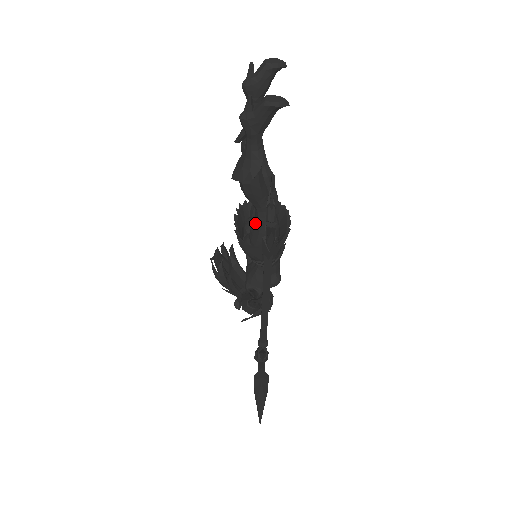
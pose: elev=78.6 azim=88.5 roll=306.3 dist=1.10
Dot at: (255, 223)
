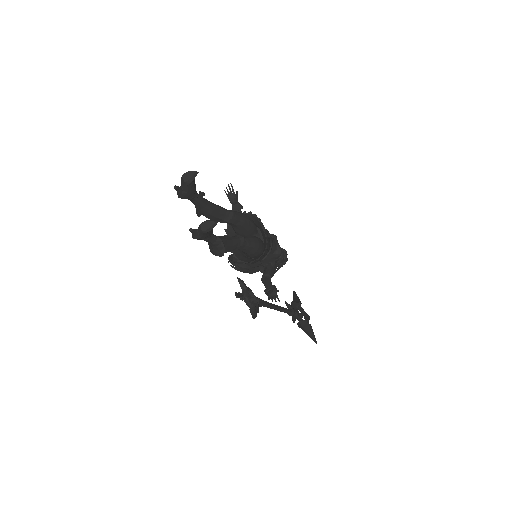
Dot at: occluded
